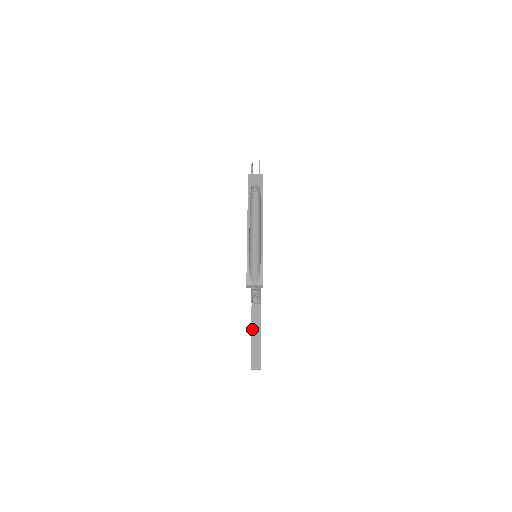
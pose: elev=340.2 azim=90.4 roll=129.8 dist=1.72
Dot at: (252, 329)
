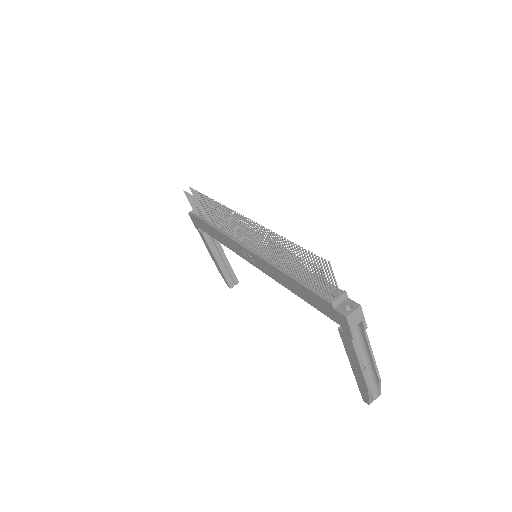
Dot at: (215, 256)
